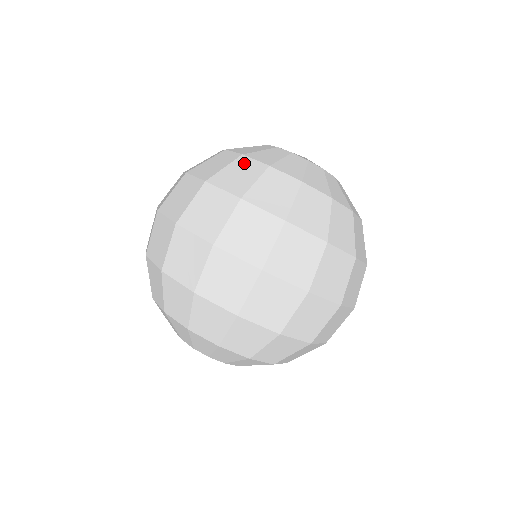
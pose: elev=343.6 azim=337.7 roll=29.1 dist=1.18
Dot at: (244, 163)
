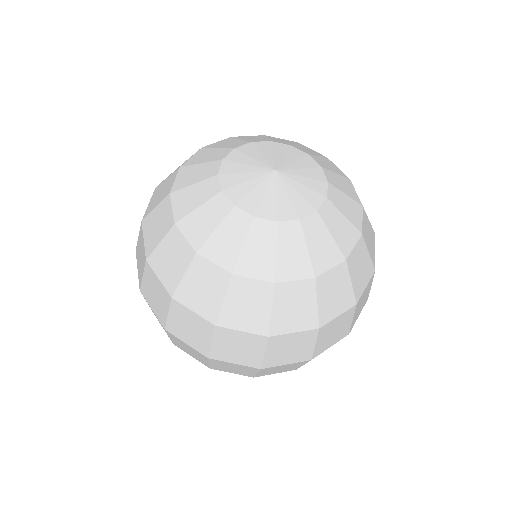
Dot at: (243, 288)
